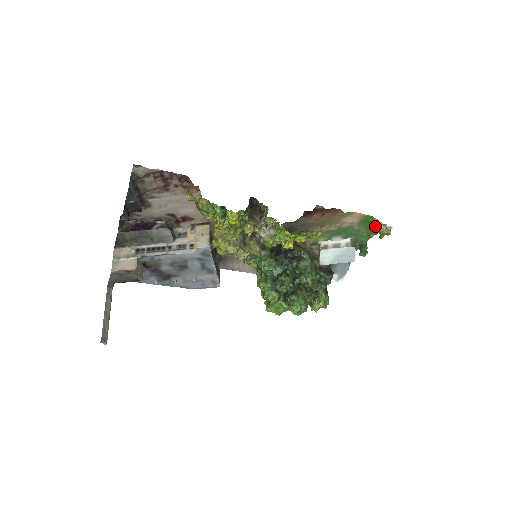
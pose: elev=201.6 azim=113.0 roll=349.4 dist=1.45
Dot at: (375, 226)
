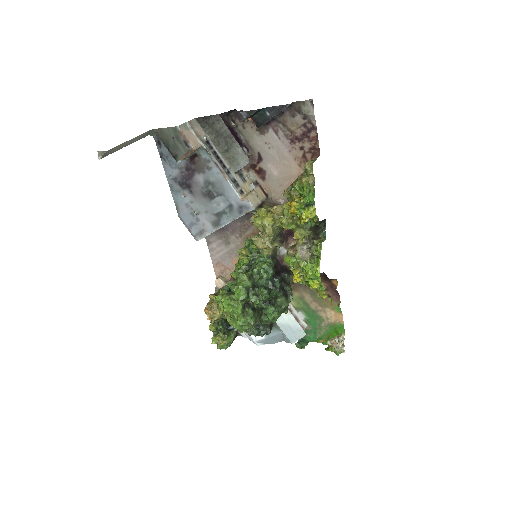
Dot at: (336, 338)
